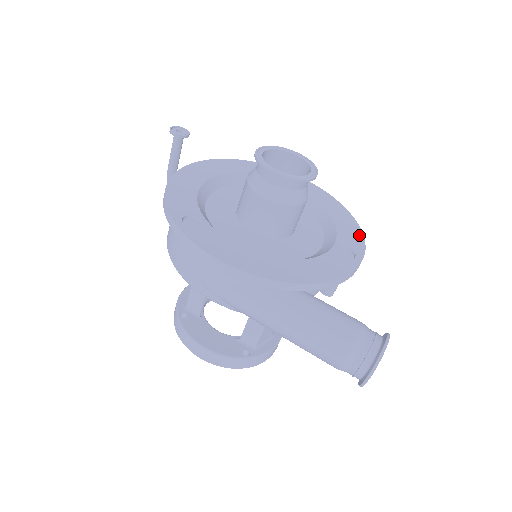
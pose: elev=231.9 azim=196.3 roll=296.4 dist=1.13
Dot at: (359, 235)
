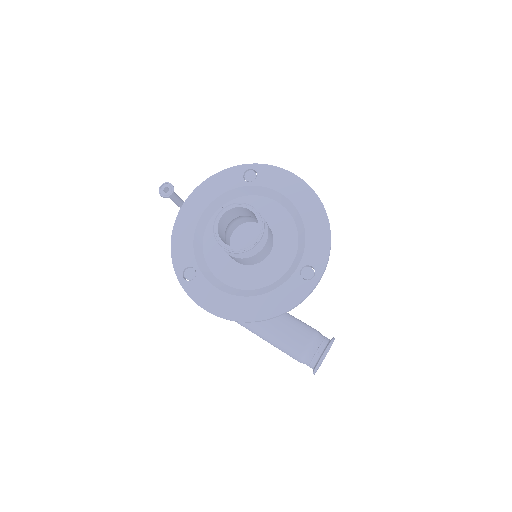
Dot at: (326, 244)
